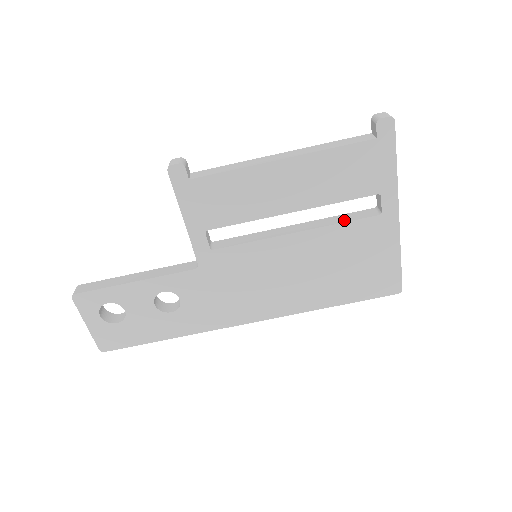
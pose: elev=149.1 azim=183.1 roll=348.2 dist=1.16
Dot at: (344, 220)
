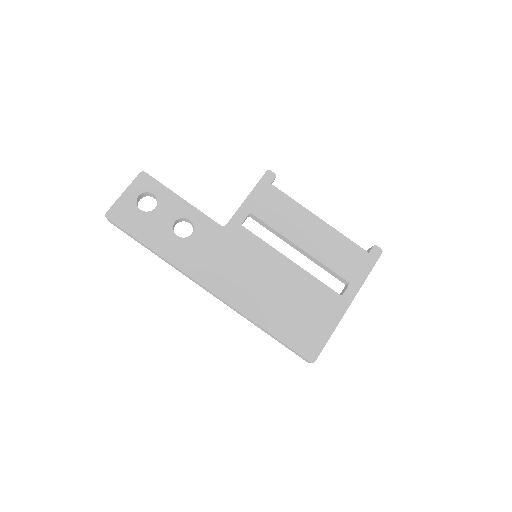
Dot at: (320, 281)
